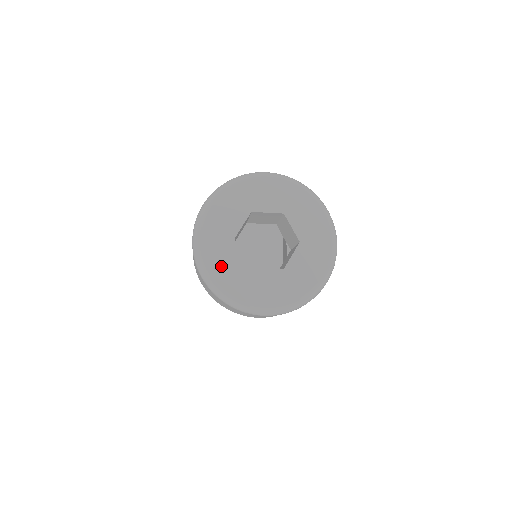
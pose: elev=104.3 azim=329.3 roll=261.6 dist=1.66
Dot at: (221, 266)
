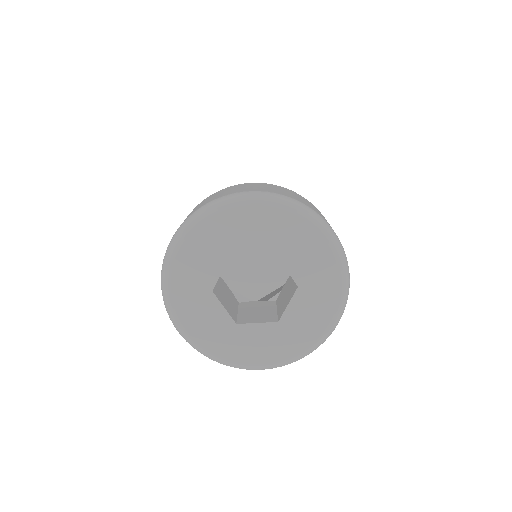
Dot at: (192, 260)
